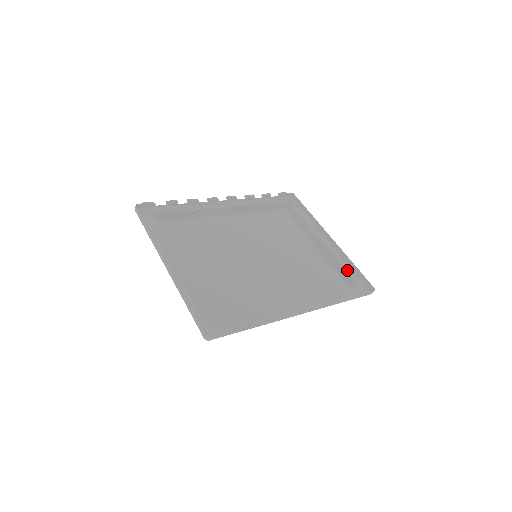
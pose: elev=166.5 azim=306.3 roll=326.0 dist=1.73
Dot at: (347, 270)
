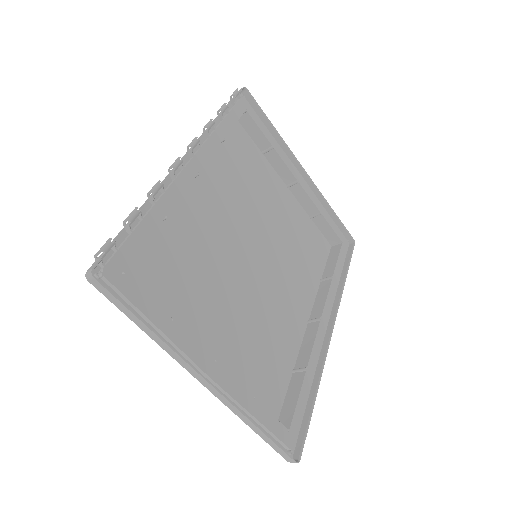
Dot at: (330, 223)
